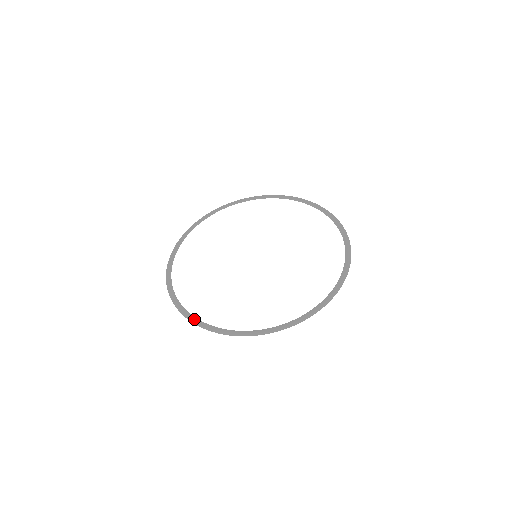
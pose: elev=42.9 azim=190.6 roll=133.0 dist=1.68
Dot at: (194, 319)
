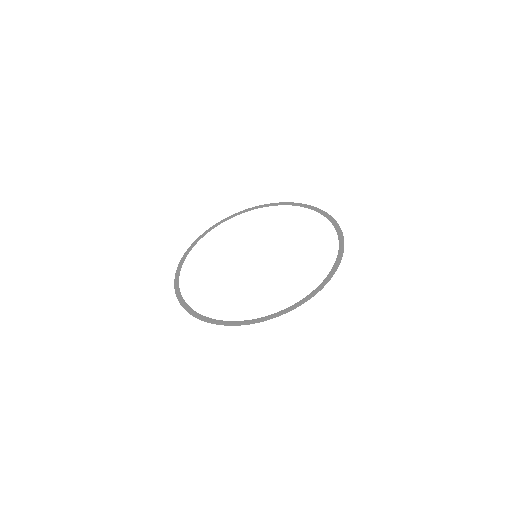
Dot at: (213, 320)
